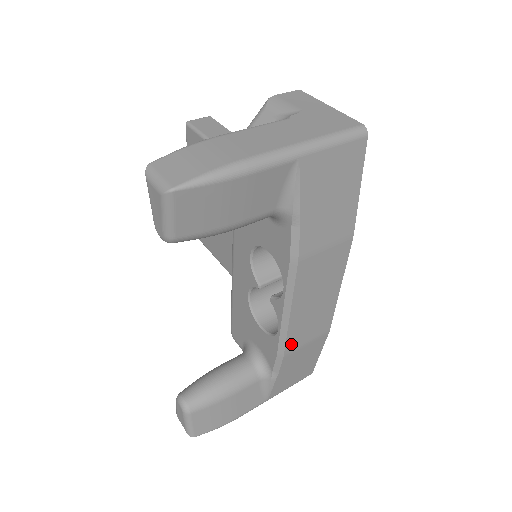
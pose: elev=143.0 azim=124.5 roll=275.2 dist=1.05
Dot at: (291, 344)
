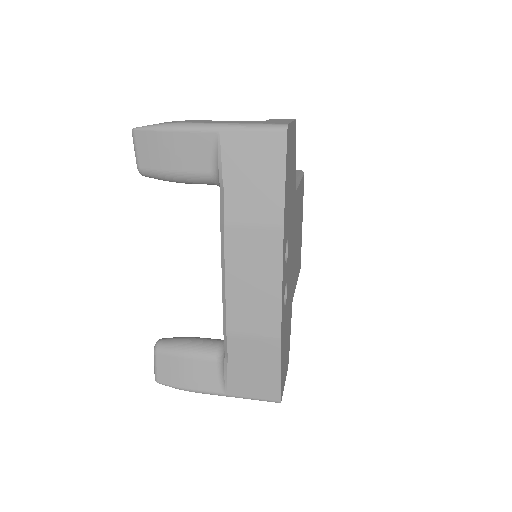
Dot at: (233, 323)
